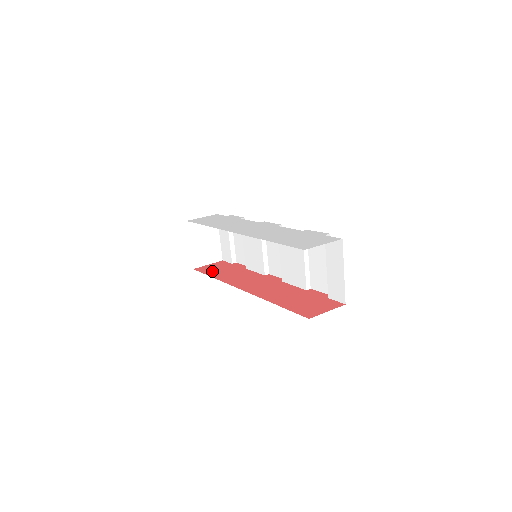
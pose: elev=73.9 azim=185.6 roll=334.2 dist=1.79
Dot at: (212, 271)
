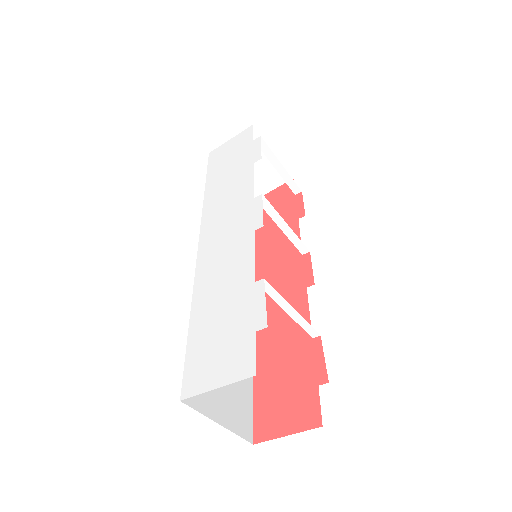
Dot at: occluded
